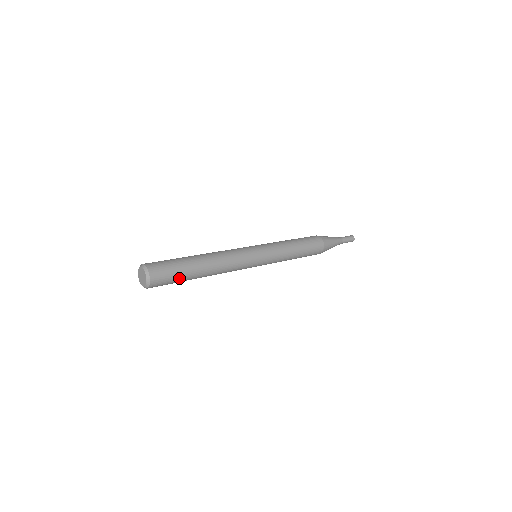
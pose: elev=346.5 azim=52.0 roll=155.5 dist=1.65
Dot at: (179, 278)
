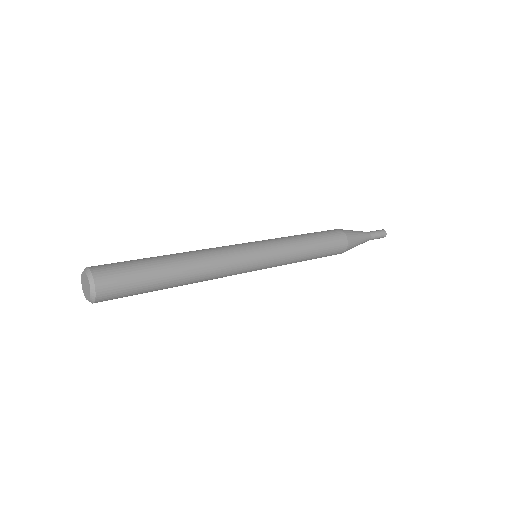
Dot at: (140, 293)
